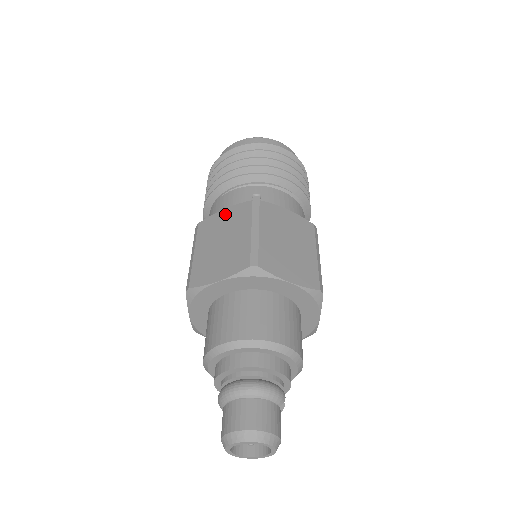
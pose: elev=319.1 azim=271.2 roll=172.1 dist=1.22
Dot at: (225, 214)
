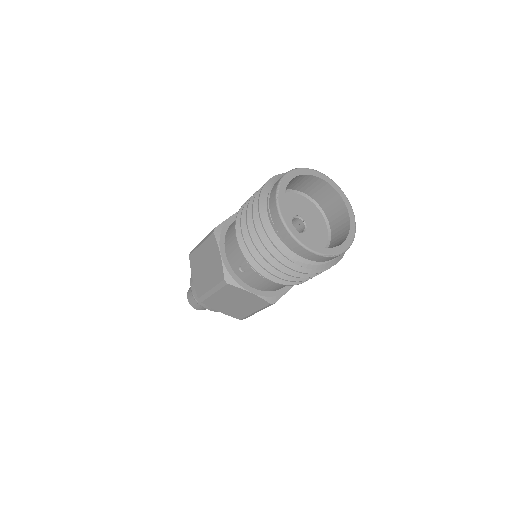
Dot at: (217, 257)
